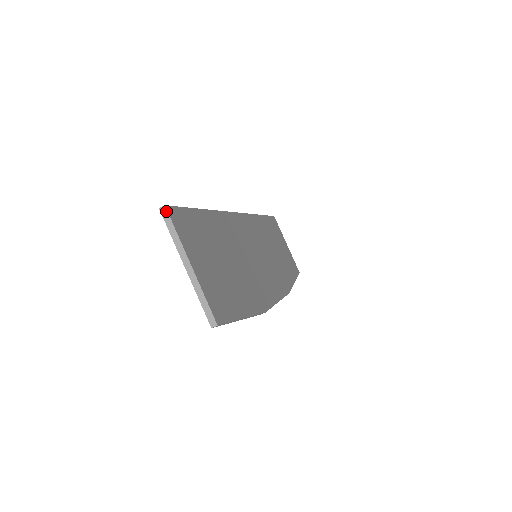
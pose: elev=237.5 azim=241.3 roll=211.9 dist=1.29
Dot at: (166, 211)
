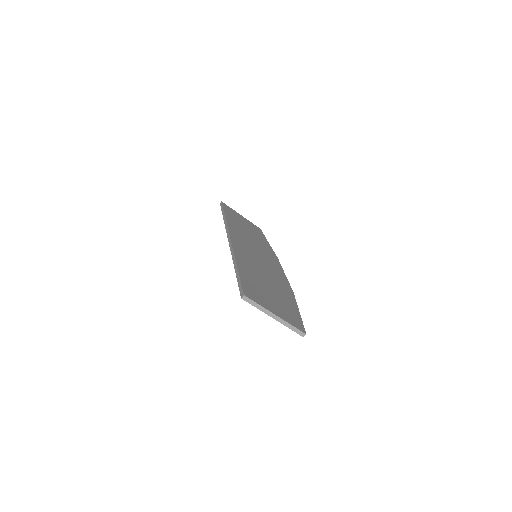
Dot at: (246, 298)
